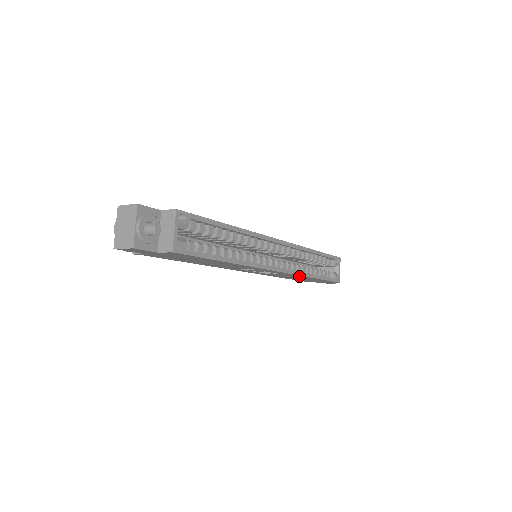
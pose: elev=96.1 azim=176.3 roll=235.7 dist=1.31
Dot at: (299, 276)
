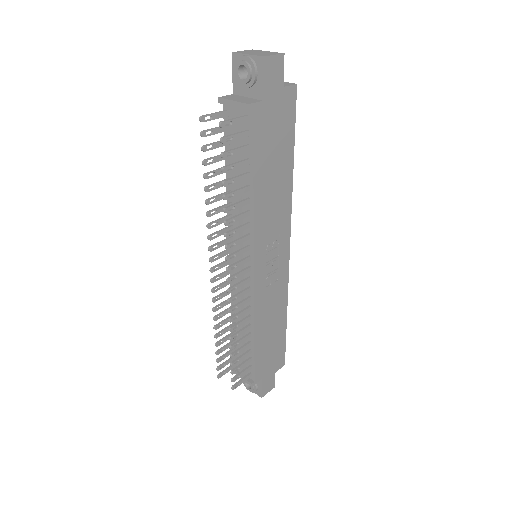
Dot at: (282, 302)
